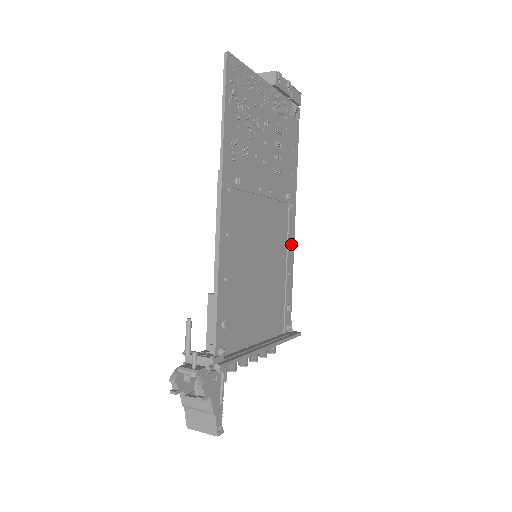
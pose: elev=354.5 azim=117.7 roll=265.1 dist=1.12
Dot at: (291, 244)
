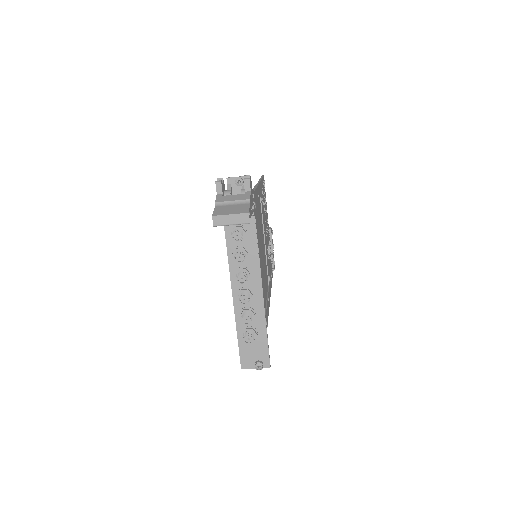
Dot at: (268, 303)
